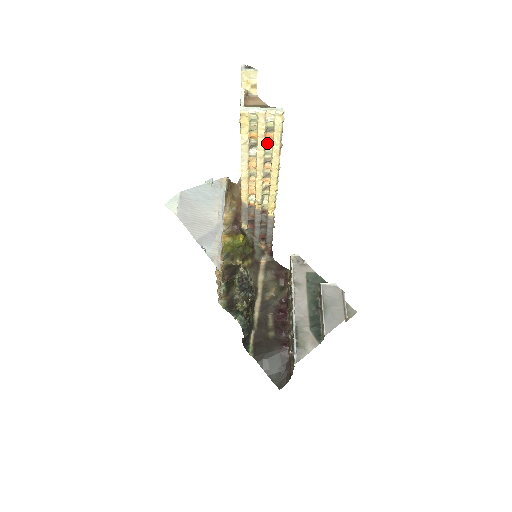
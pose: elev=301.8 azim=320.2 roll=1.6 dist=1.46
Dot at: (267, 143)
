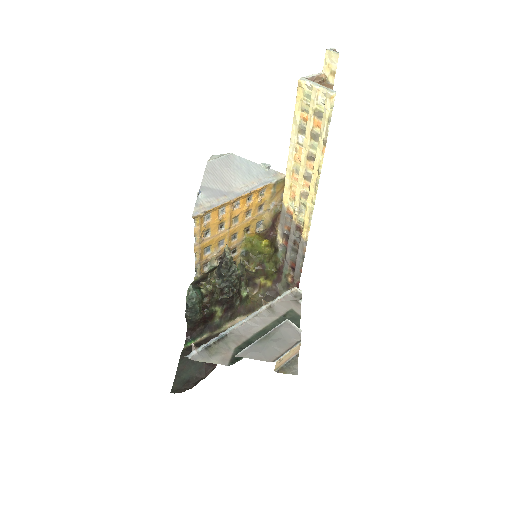
Dot at: (315, 132)
